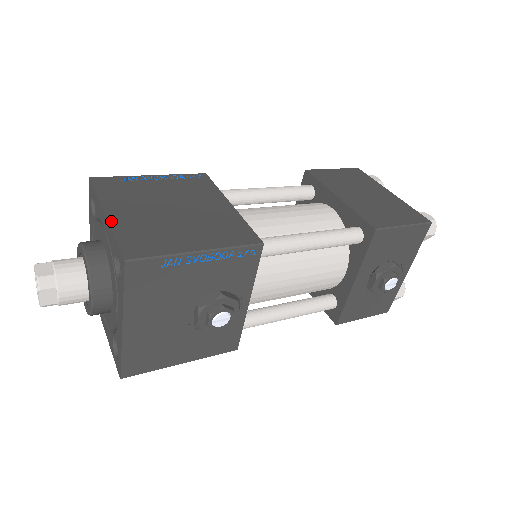
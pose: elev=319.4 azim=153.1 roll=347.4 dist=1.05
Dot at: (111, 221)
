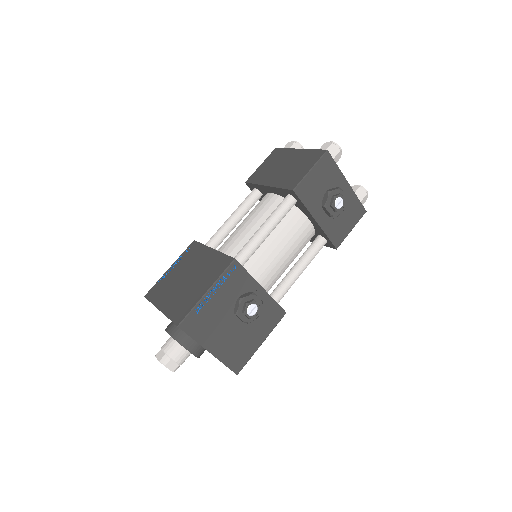
Dot at: (163, 311)
